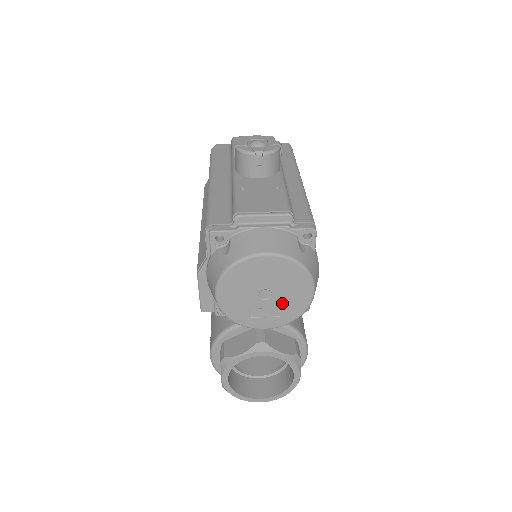
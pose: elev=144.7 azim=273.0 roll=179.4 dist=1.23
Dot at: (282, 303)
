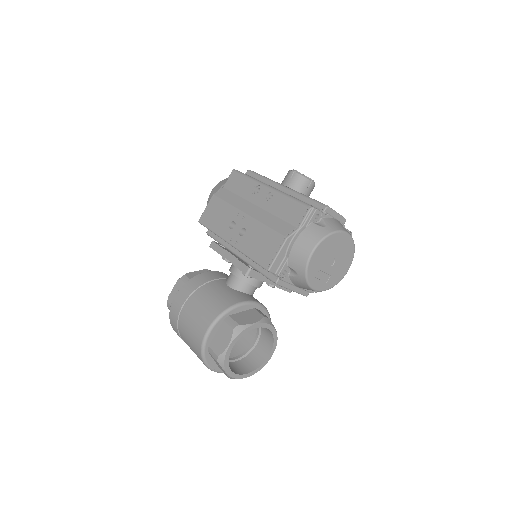
Dot at: (333, 272)
